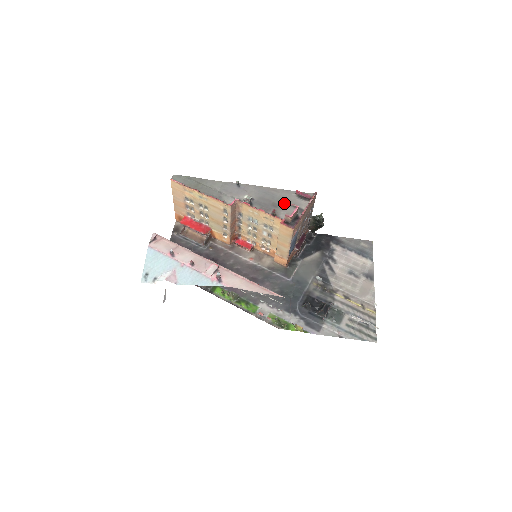
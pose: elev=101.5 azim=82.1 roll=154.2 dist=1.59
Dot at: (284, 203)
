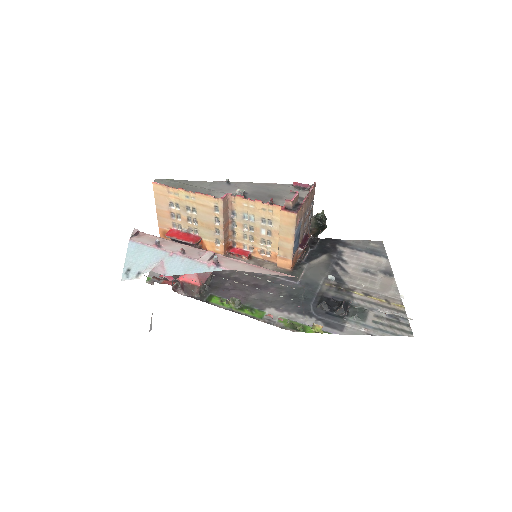
Dot at: (281, 194)
